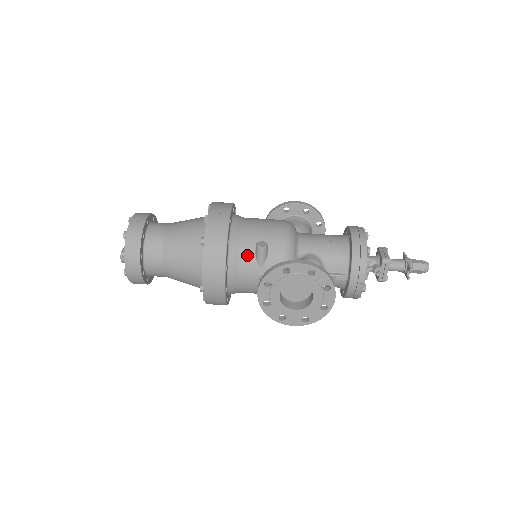
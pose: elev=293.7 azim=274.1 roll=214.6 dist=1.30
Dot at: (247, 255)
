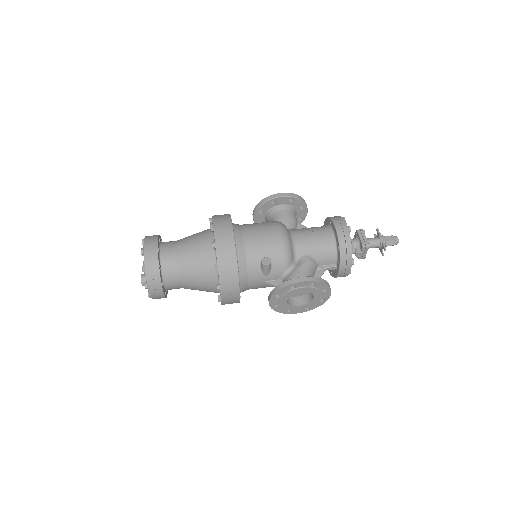
Dot at: (254, 270)
